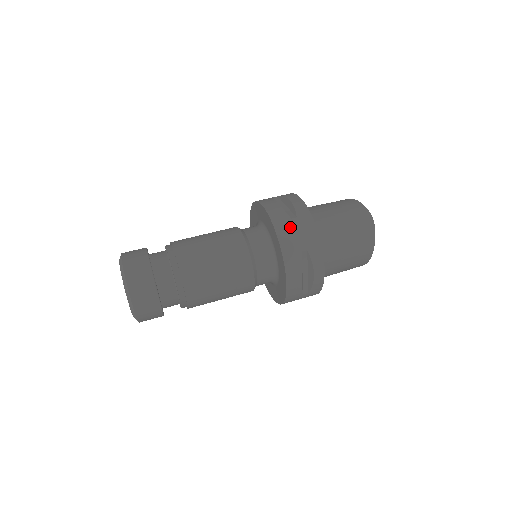
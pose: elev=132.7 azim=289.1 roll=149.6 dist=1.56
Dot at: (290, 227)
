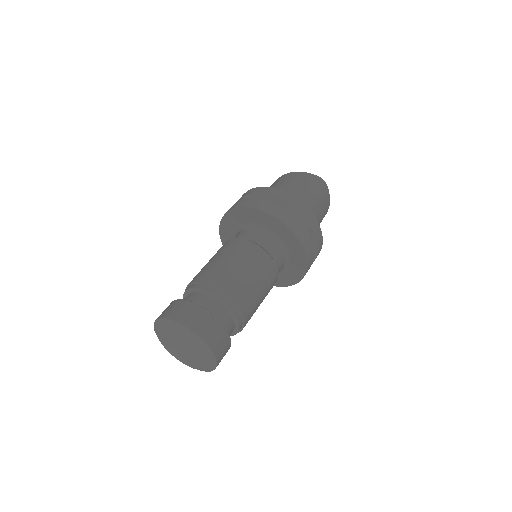
Dot at: (289, 214)
